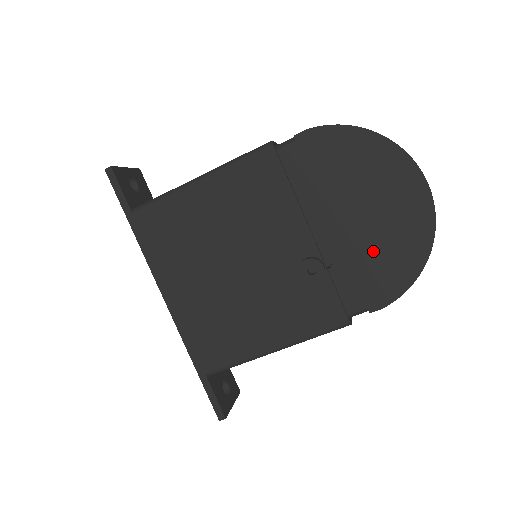
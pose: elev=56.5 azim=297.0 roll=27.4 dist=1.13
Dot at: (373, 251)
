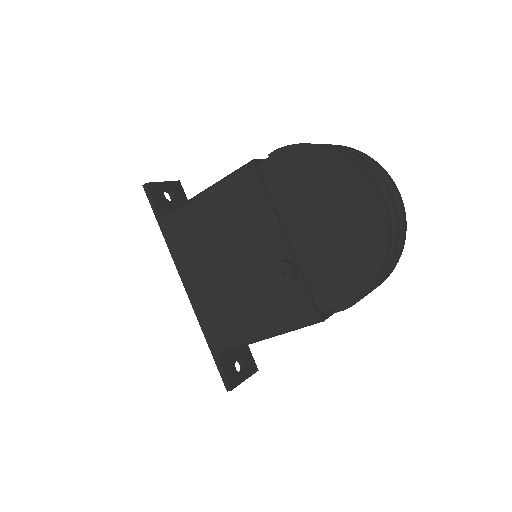
Dot at: (336, 257)
